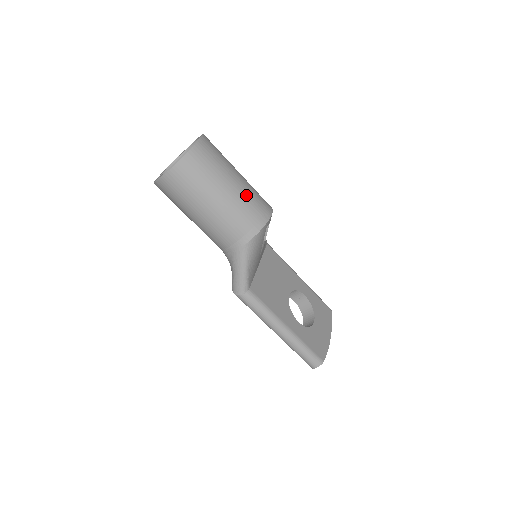
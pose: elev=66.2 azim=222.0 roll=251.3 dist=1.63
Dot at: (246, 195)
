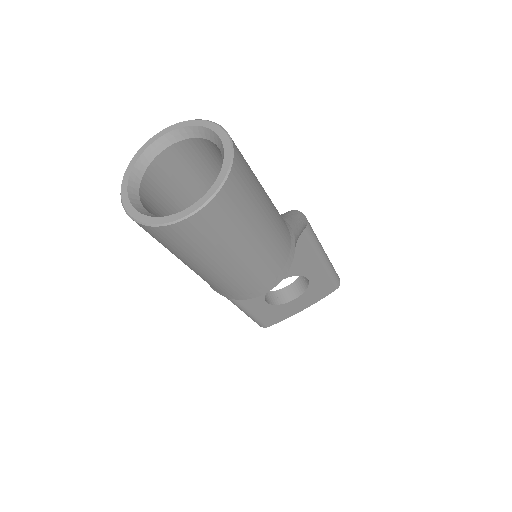
Dot at: (233, 278)
